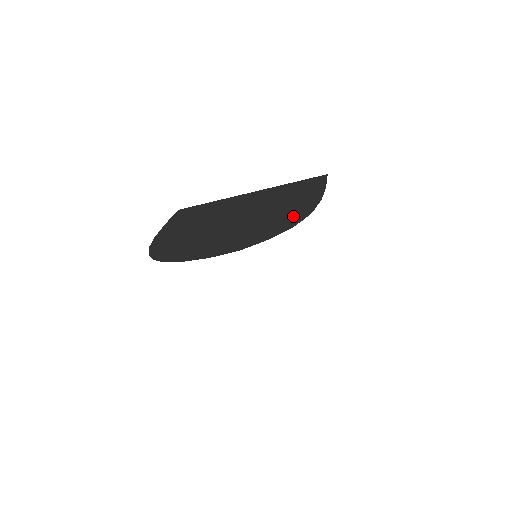
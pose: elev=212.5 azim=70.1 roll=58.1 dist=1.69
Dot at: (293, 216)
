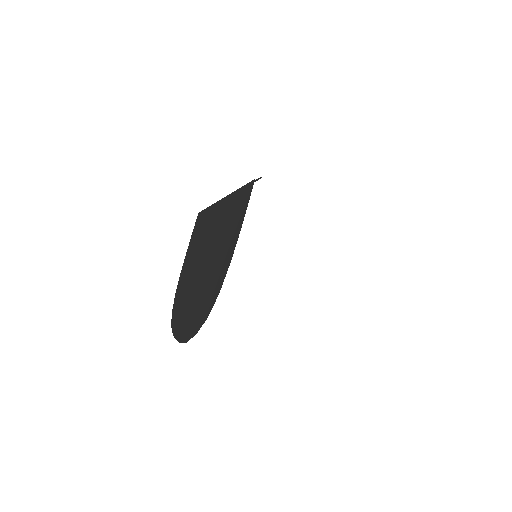
Dot at: (213, 291)
